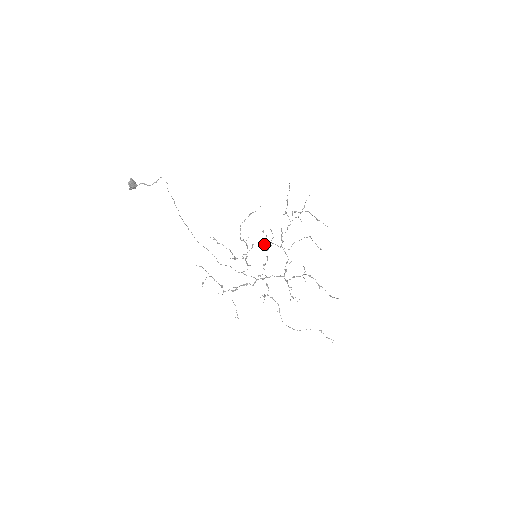
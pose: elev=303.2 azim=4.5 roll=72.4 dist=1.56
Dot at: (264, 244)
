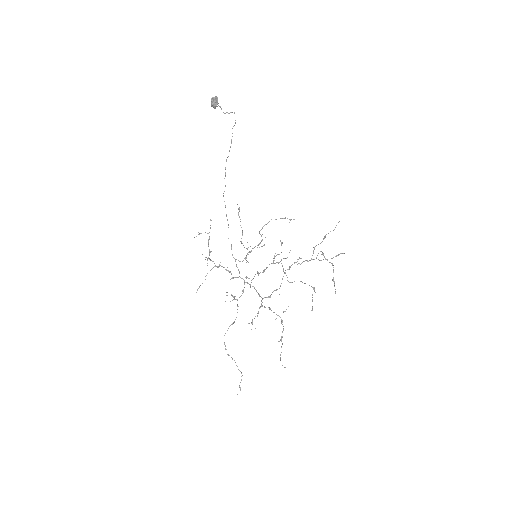
Dot at: (275, 256)
